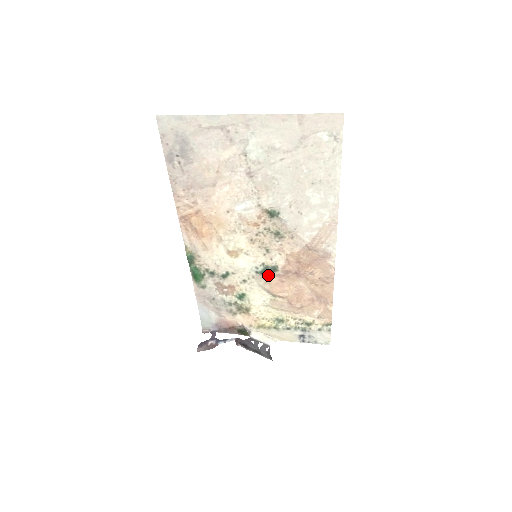
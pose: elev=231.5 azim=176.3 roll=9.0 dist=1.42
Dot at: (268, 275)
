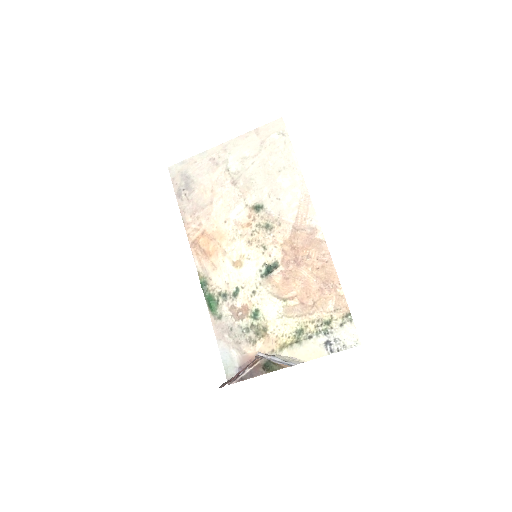
Dot at: (272, 275)
